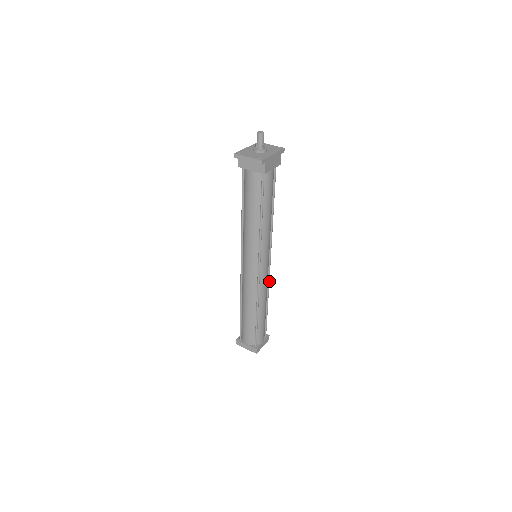
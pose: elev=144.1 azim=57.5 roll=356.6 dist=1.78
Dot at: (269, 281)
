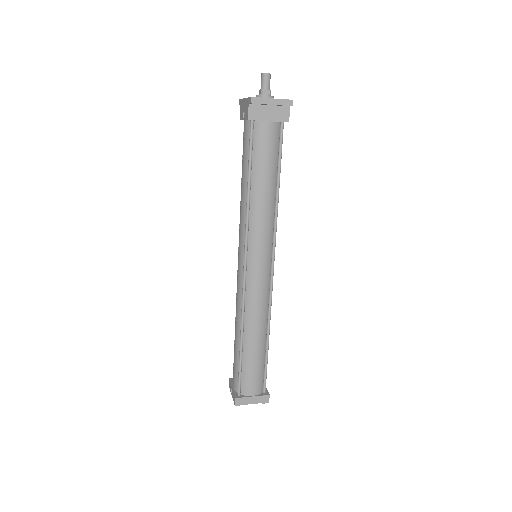
Dot at: occluded
